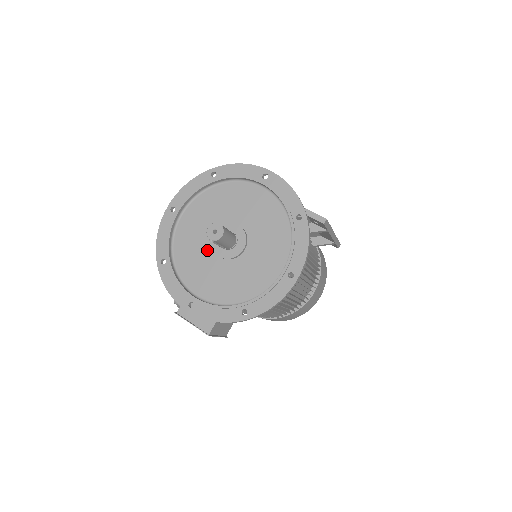
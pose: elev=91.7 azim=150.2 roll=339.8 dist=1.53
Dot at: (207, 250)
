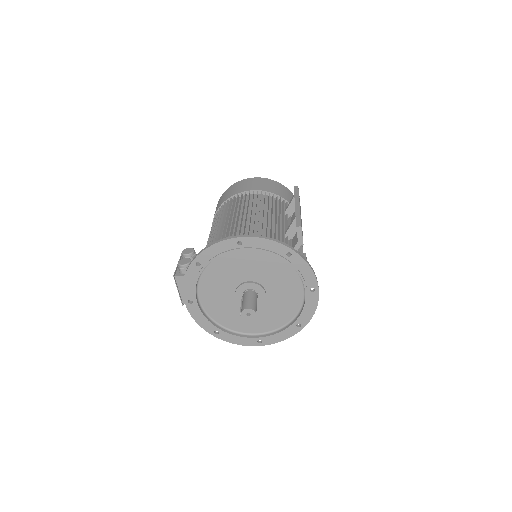
Dot at: (232, 284)
